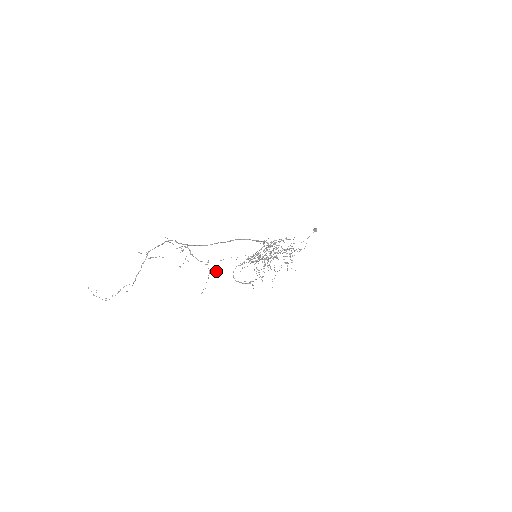
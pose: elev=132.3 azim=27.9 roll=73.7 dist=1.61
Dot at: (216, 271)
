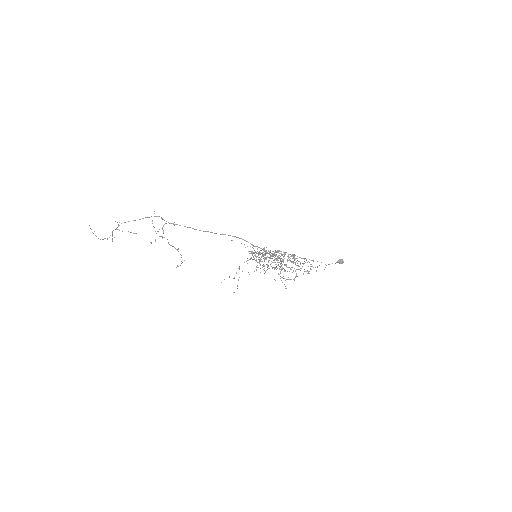
Dot at: occluded
